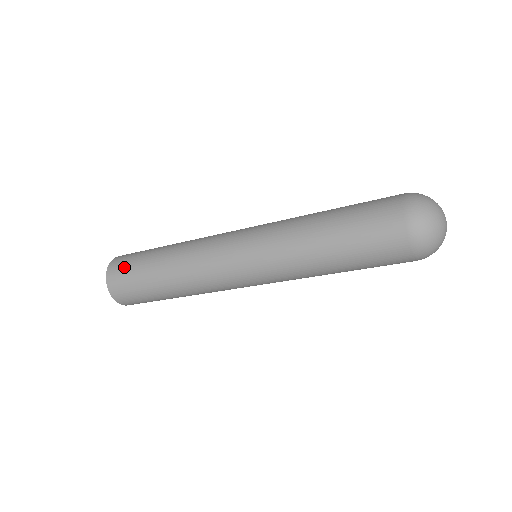
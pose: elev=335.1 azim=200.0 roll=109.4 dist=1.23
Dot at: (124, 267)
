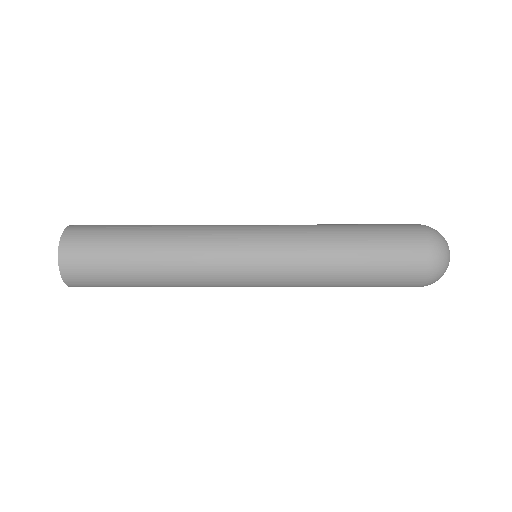
Dot at: (88, 269)
